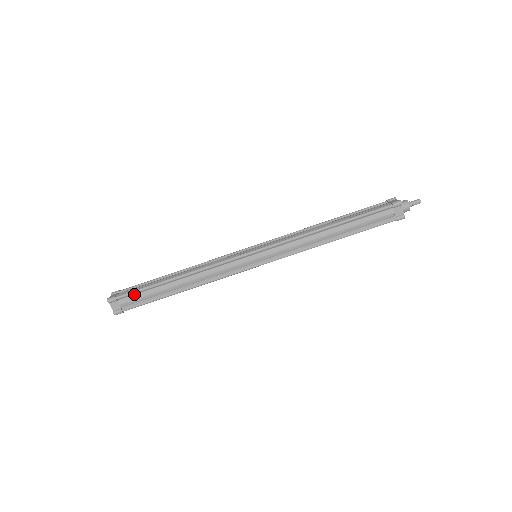
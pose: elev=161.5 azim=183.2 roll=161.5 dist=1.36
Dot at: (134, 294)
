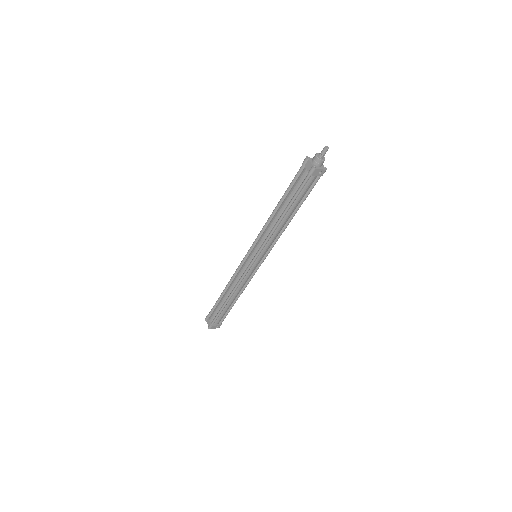
Dot at: (213, 310)
